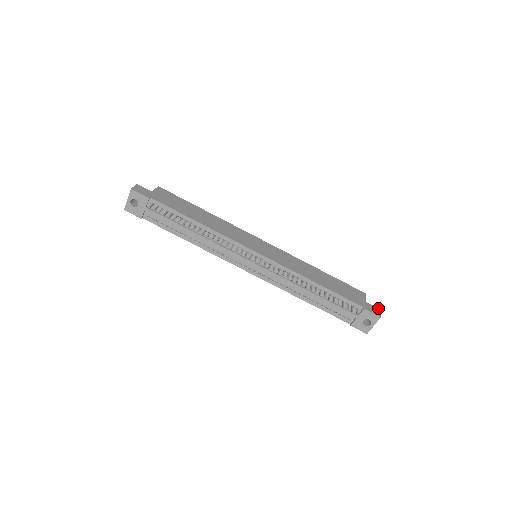
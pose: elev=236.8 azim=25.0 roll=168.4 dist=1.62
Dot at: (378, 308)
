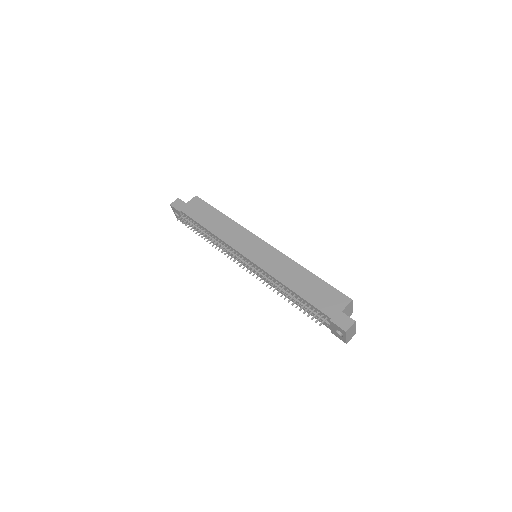
Dot at: (353, 320)
